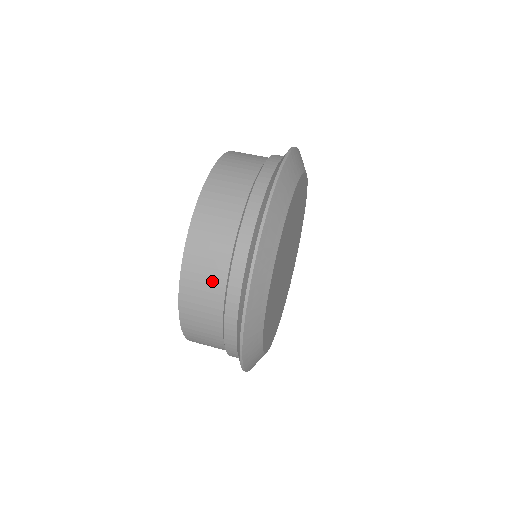
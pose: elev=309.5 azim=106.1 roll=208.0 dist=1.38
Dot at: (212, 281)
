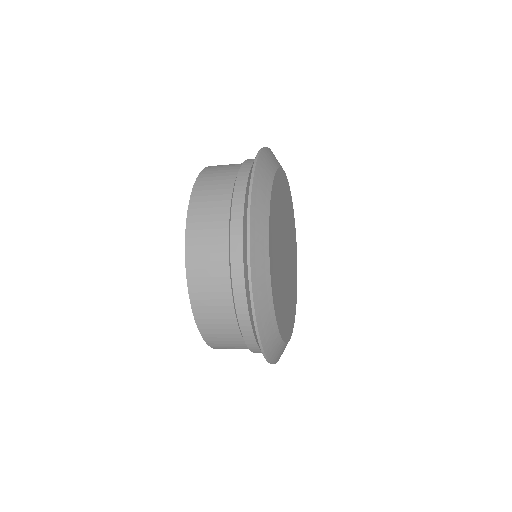
Dot at: (228, 169)
